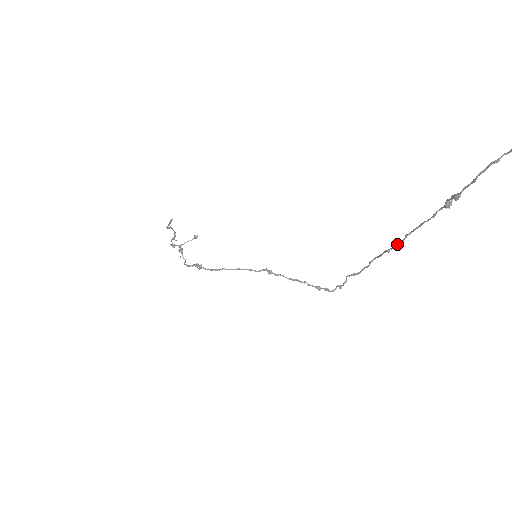
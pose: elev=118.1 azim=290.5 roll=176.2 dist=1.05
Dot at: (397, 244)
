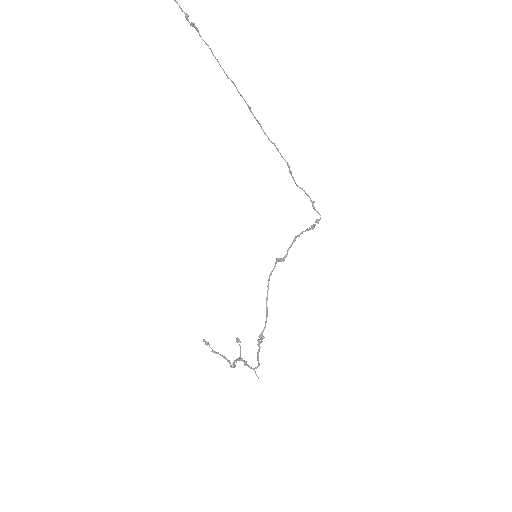
Dot at: (237, 90)
